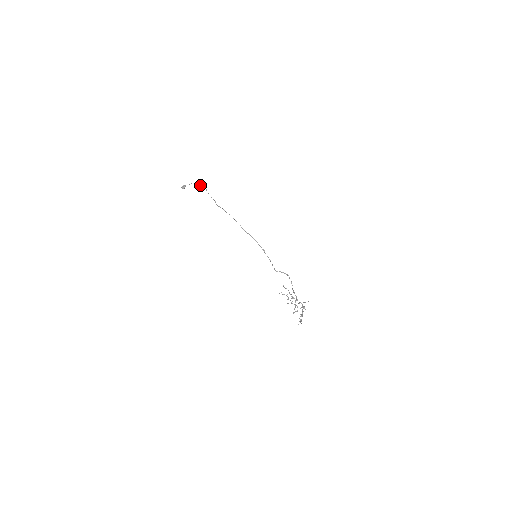
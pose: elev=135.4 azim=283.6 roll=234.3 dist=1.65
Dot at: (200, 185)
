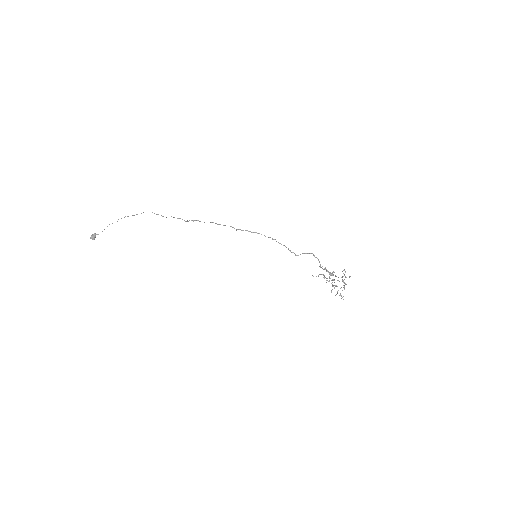
Dot at: (137, 214)
